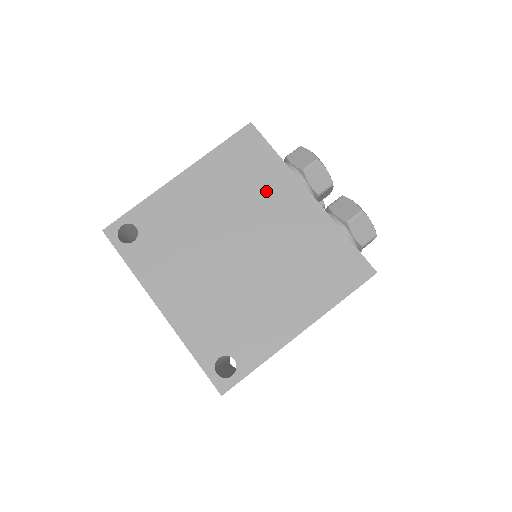
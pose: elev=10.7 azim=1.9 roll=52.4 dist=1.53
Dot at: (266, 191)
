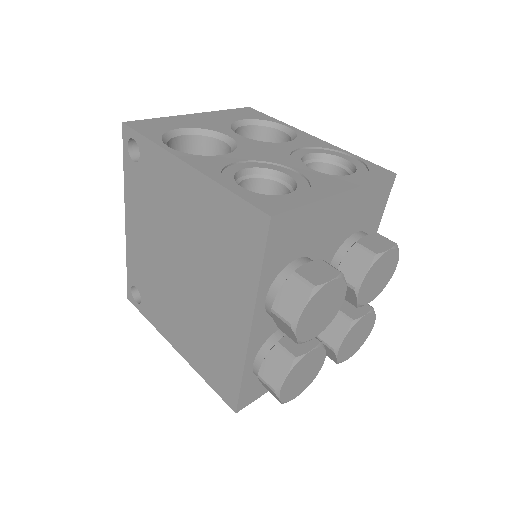
Dot at: (226, 276)
